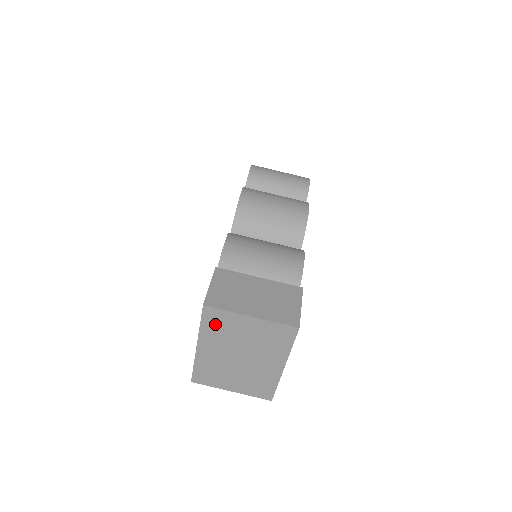
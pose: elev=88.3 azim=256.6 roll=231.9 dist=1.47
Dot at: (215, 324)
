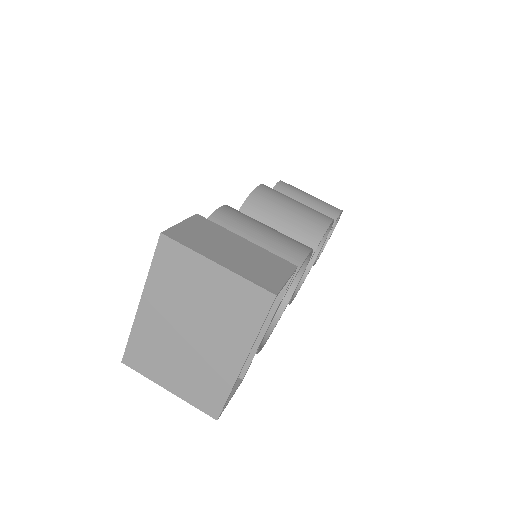
Dot at: (169, 268)
